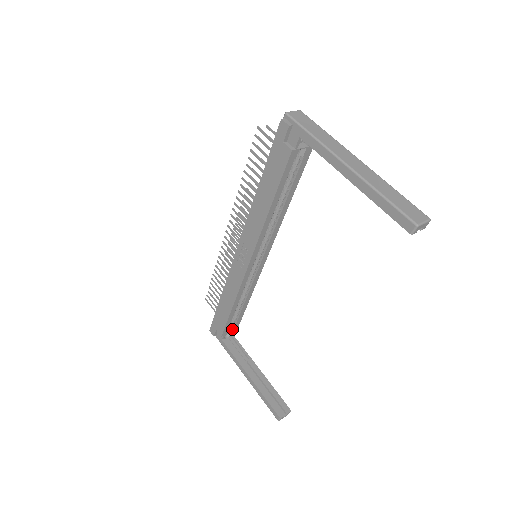
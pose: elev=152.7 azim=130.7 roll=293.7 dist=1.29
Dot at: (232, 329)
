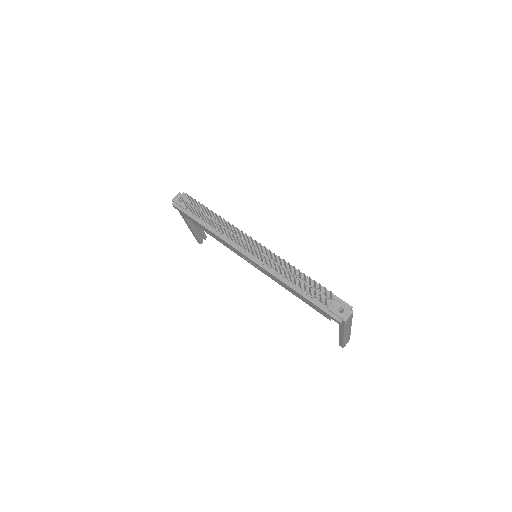
Dot at: occluded
